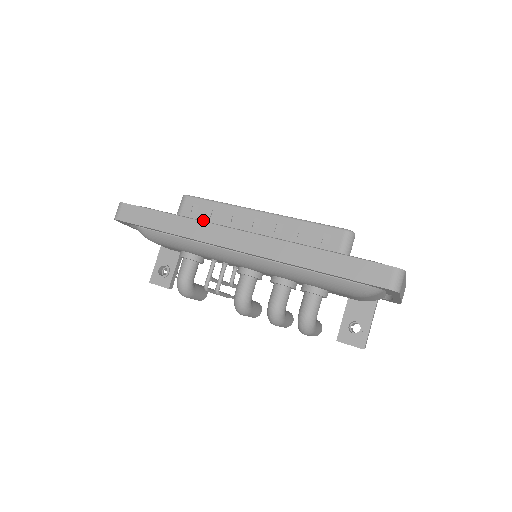
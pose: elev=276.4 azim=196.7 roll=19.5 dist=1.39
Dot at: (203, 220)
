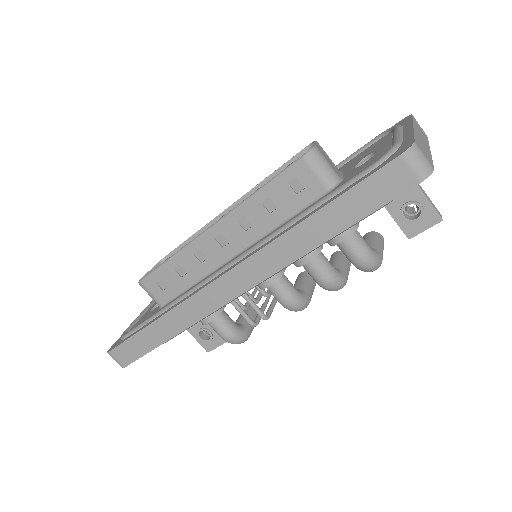
Dot at: (180, 286)
